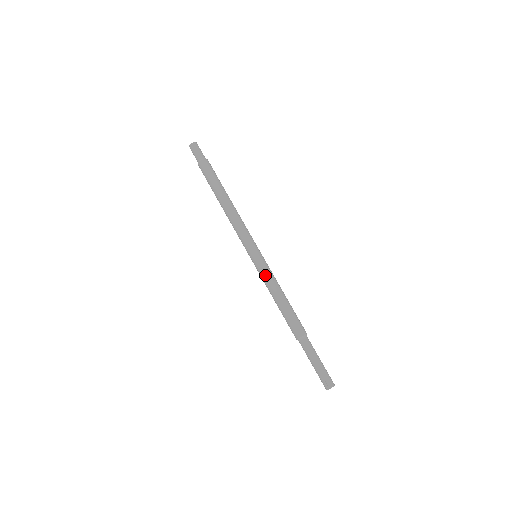
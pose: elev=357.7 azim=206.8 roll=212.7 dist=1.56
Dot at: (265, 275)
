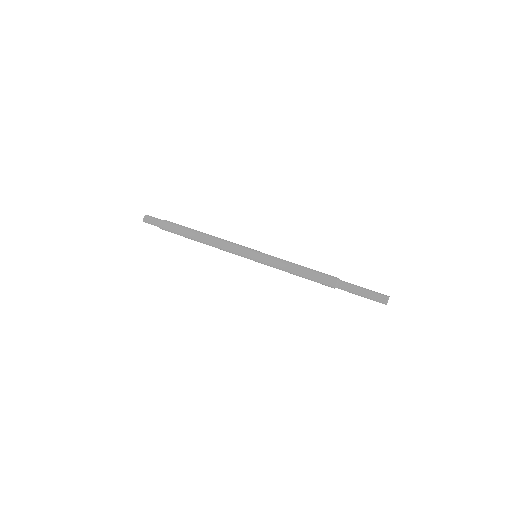
Dot at: (275, 260)
